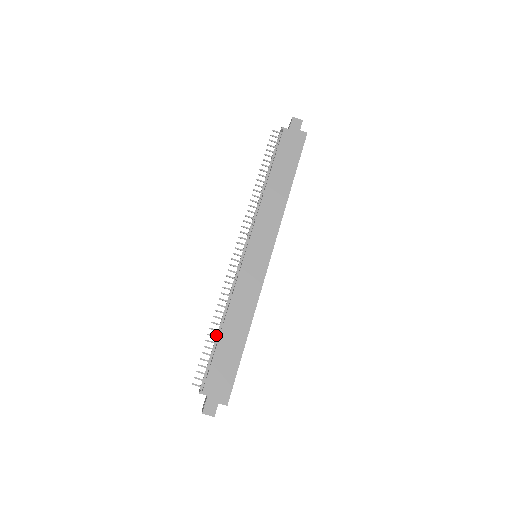
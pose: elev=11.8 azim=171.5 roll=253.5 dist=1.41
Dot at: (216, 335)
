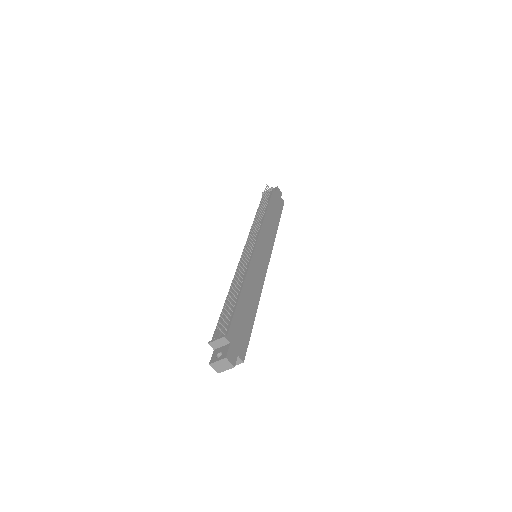
Dot at: occluded
